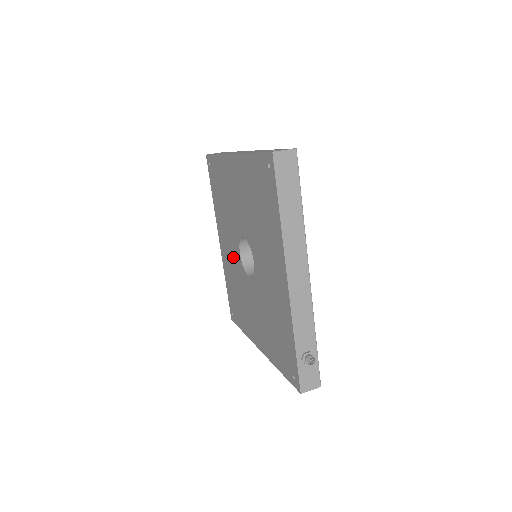
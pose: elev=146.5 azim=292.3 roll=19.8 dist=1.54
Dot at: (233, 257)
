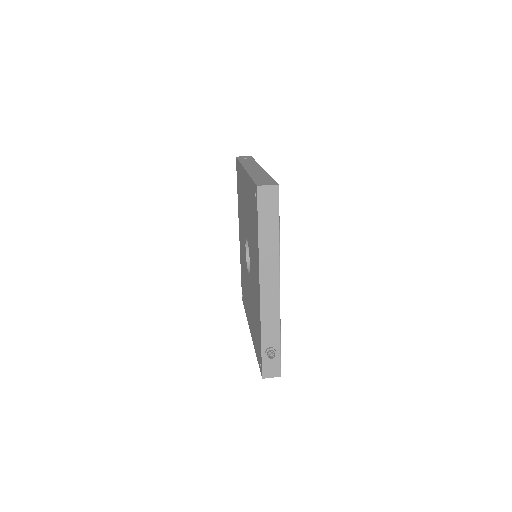
Dot at: (243, 250)
